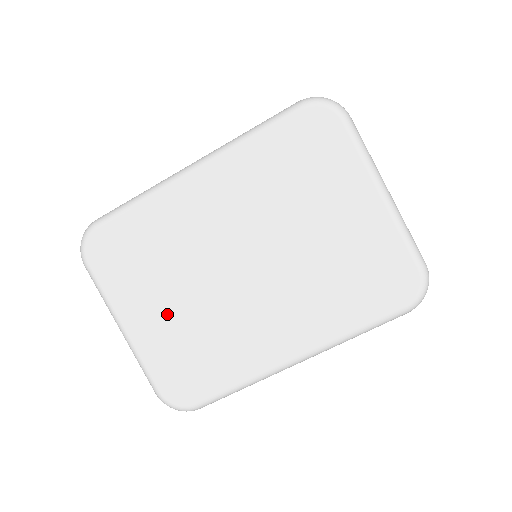
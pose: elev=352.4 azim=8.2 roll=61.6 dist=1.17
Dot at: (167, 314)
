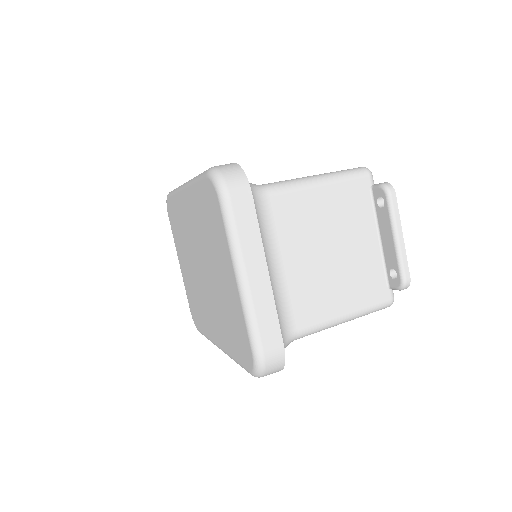
Dot at: (187, 270)
